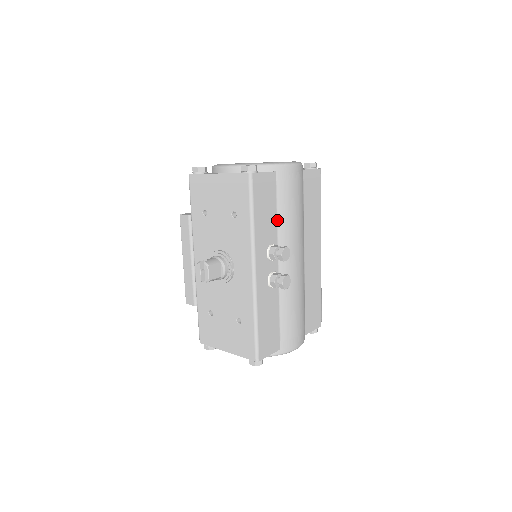
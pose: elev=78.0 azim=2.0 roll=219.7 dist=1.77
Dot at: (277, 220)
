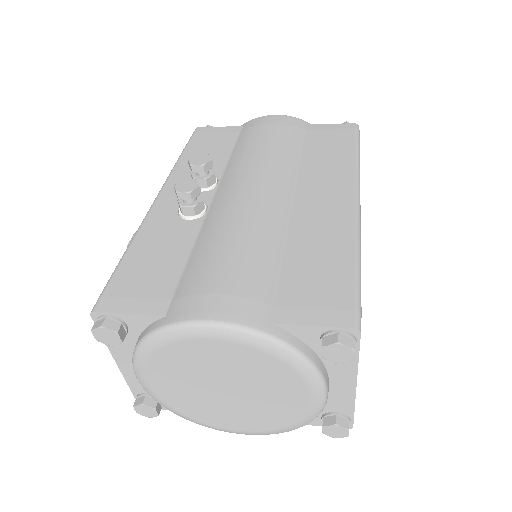
Dot at: (230, 158)
